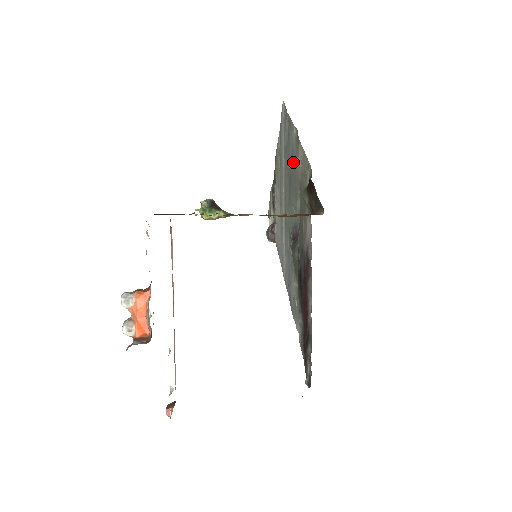
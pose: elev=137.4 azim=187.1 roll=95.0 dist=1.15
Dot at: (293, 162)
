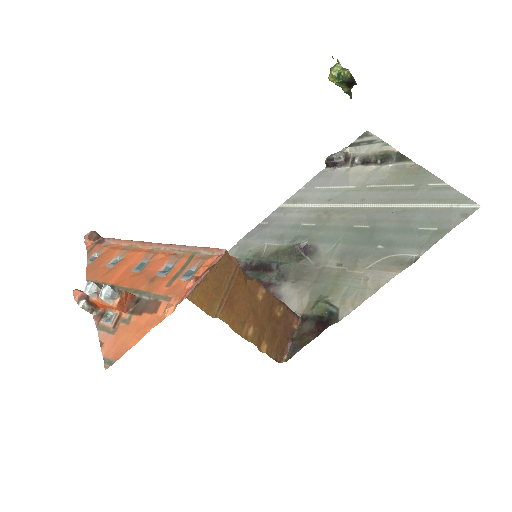
Dot at: (382, 248)
